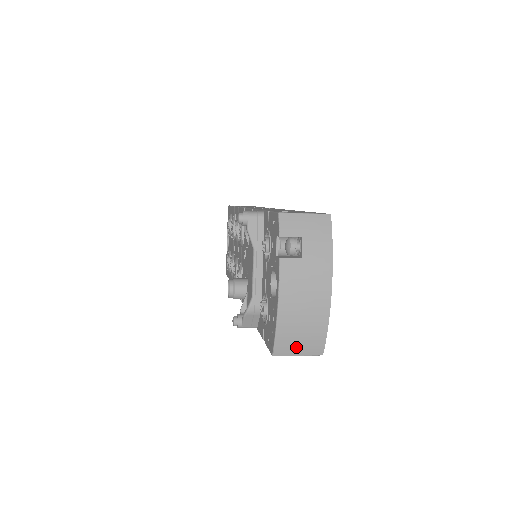
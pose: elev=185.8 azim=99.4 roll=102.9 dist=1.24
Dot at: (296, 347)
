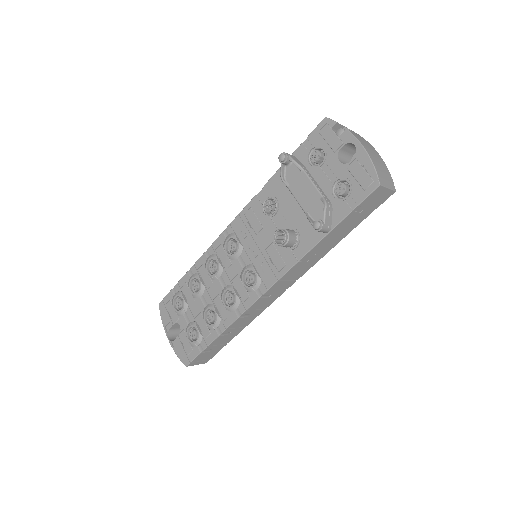
Dot at: (385, 180)
